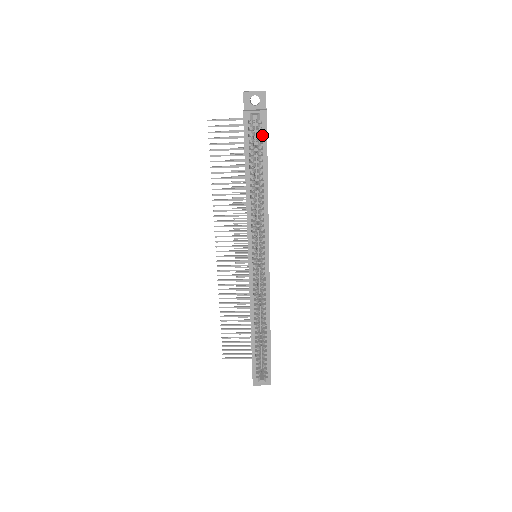
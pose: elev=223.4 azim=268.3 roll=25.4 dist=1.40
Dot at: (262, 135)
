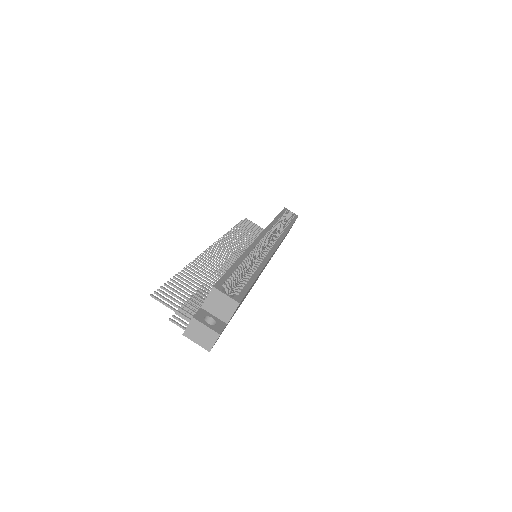
Dot at: occluded
